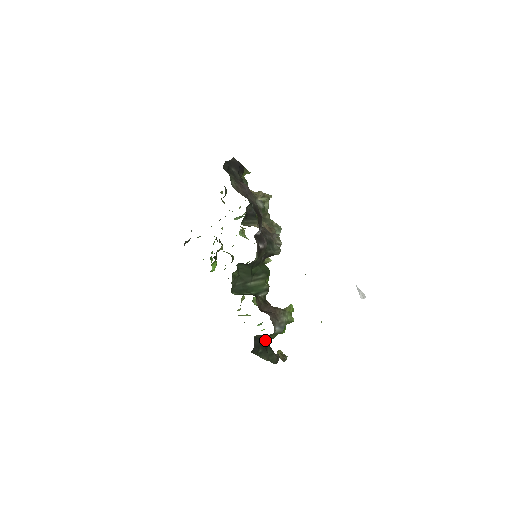
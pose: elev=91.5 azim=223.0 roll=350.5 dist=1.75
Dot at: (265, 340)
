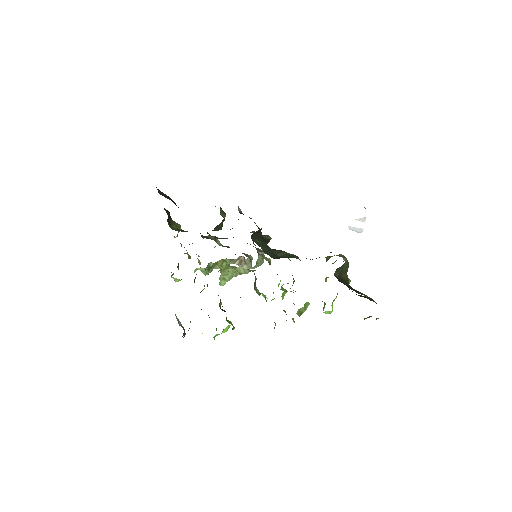
Dot at: (345, 283)
